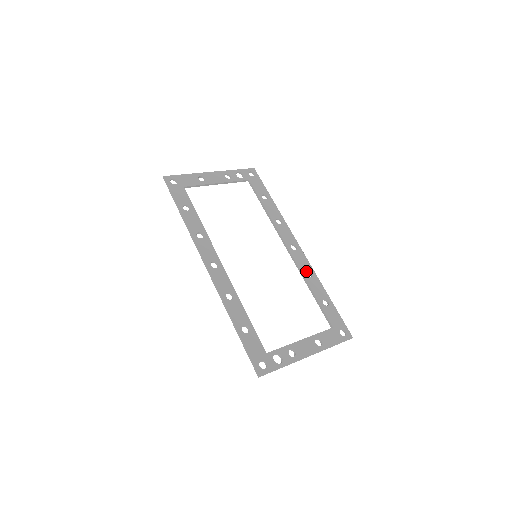
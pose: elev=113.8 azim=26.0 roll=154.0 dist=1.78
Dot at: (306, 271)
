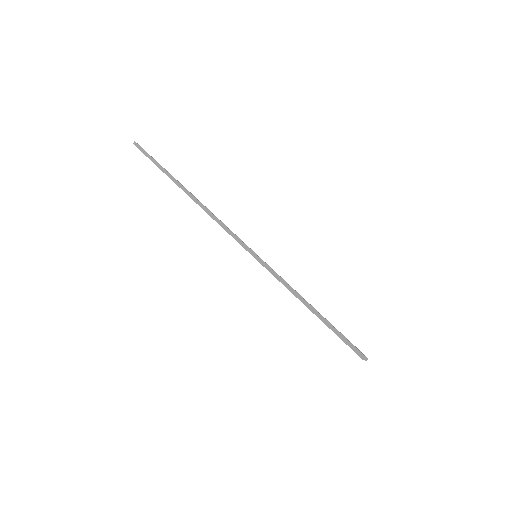
Dot at: (295, 290)
